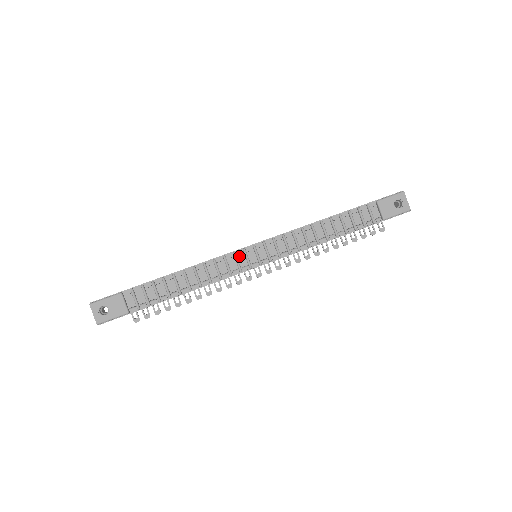
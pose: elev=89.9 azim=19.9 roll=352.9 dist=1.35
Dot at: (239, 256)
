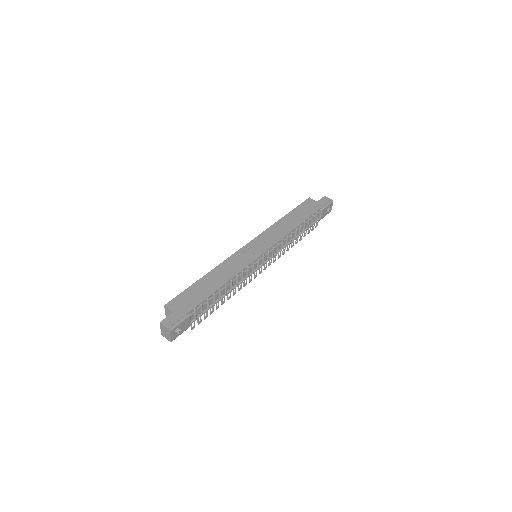
Dot at: (254, 264)
